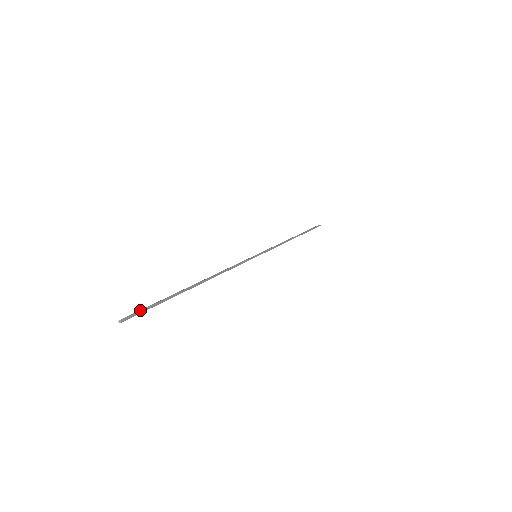
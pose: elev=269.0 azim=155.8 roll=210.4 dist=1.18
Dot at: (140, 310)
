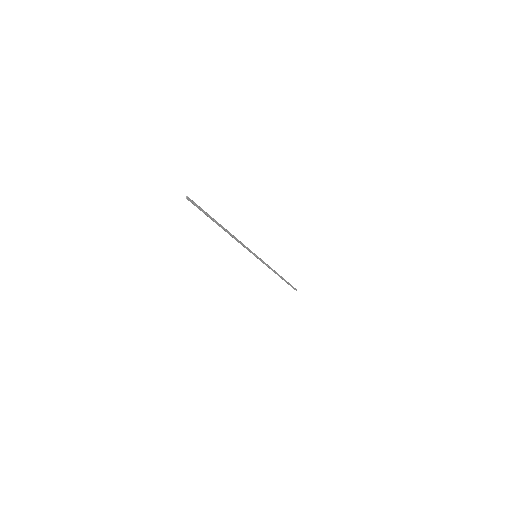
Dot at: (195, 204)
